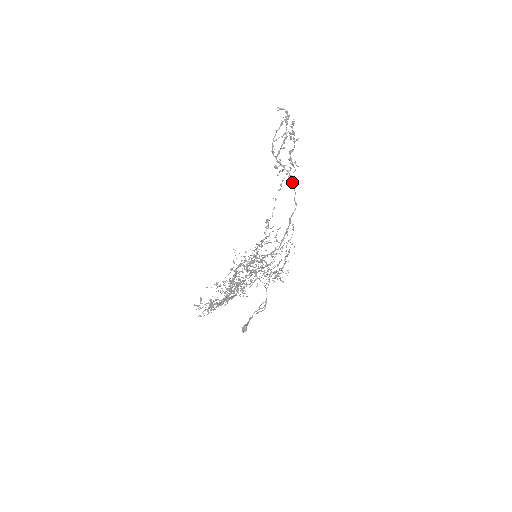
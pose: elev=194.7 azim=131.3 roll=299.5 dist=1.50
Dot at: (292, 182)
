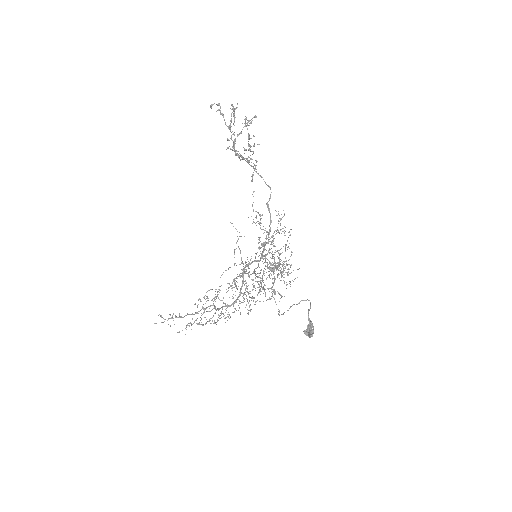
Dot at: (253, 168)
